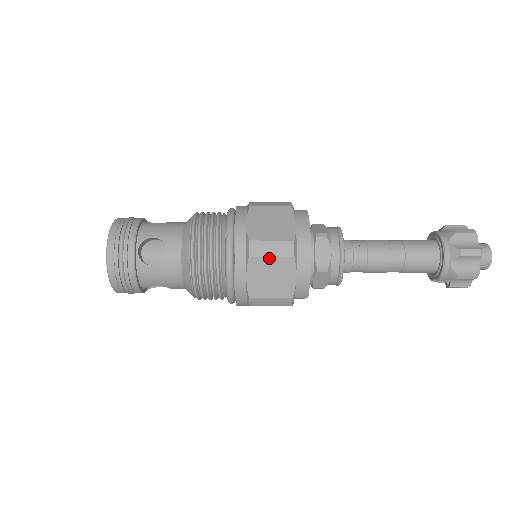
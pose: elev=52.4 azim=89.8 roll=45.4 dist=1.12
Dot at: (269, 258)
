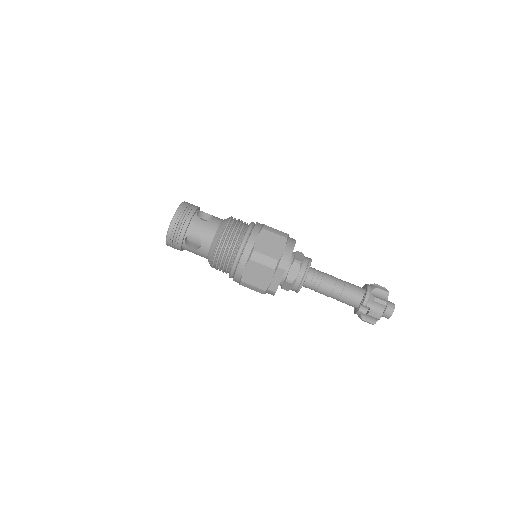
Dot at: (273, 234)
